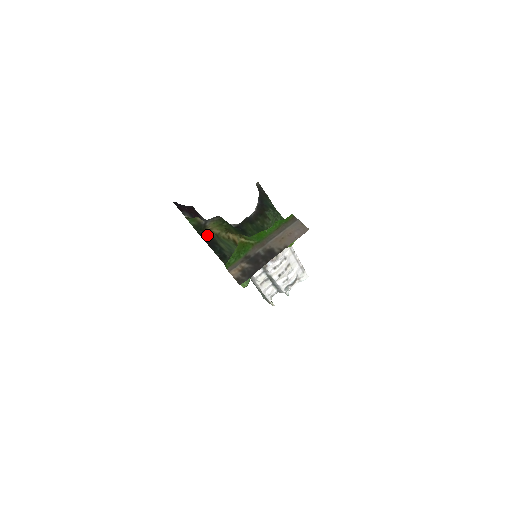
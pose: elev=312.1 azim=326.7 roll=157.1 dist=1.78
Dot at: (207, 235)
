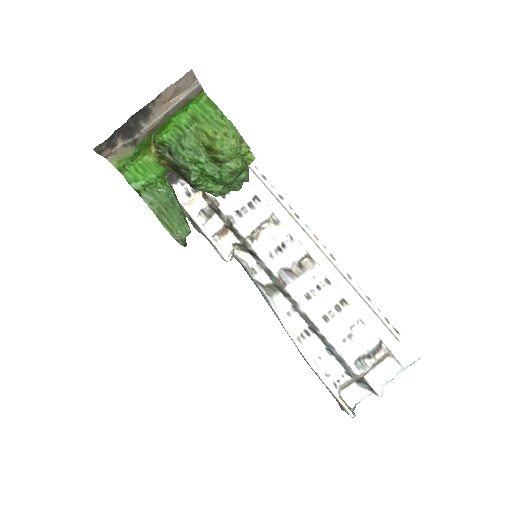
Dot at: occluded
